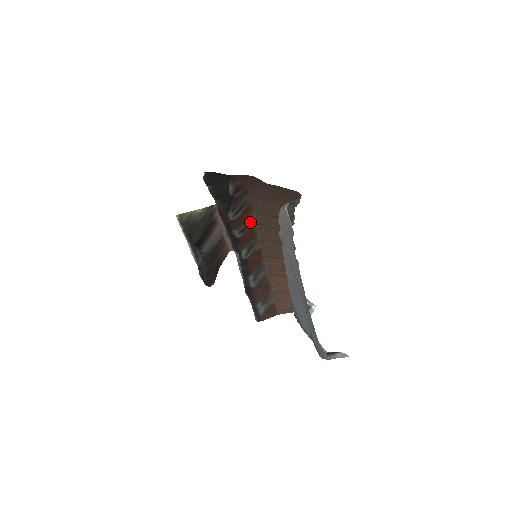
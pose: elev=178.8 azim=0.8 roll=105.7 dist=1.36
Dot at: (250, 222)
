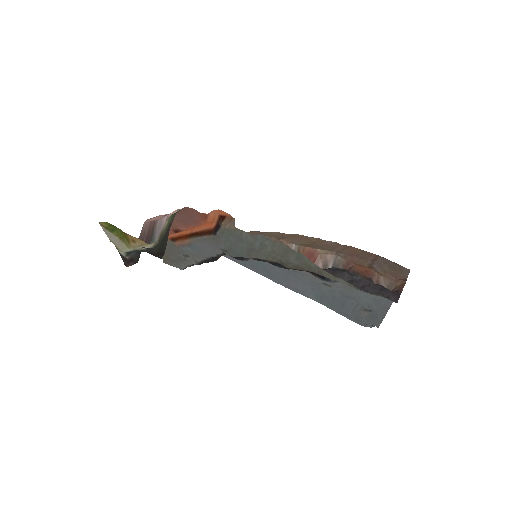
Dot at: occluded
